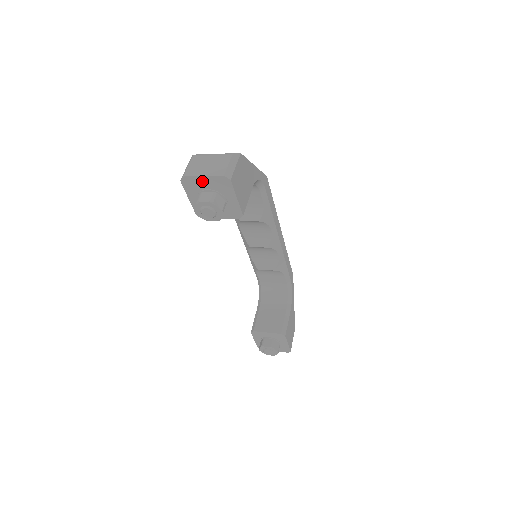
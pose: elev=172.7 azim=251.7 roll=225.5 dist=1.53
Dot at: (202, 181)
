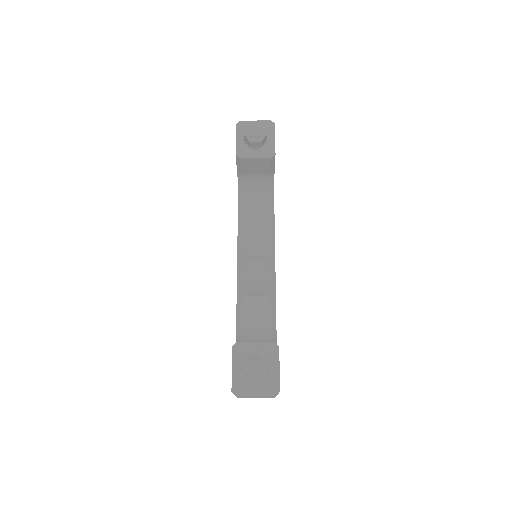
Dot at: occluded
